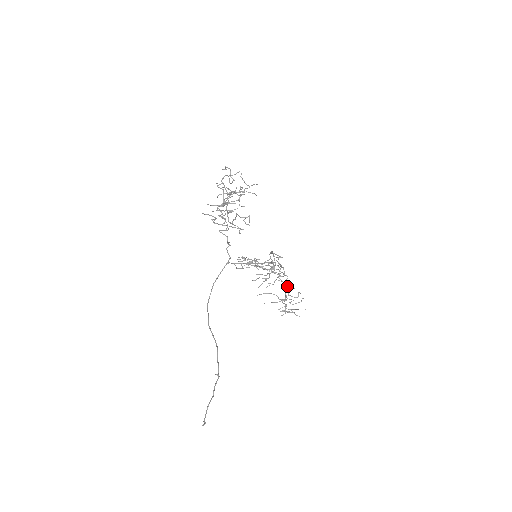
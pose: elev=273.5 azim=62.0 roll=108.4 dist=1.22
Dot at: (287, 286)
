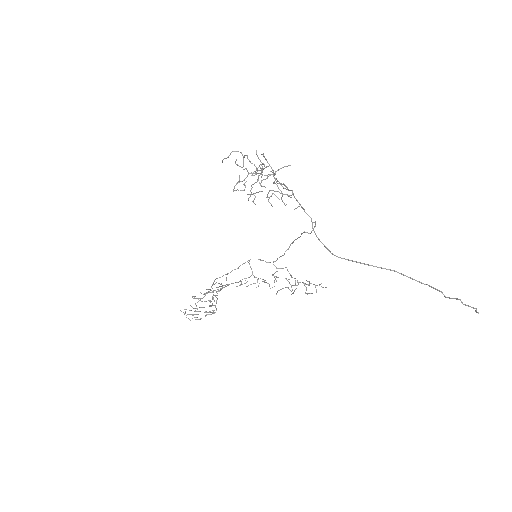
Dot at: (286, 278)
